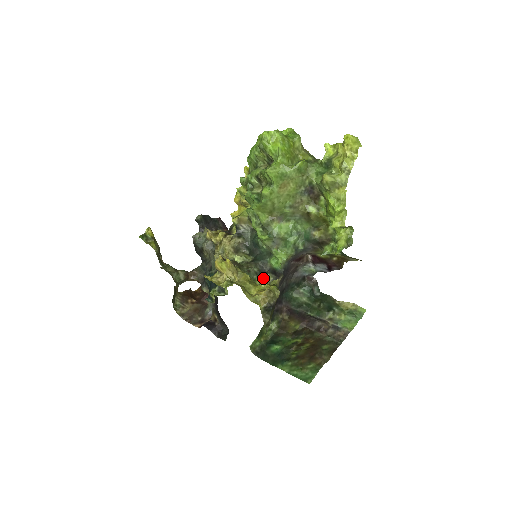
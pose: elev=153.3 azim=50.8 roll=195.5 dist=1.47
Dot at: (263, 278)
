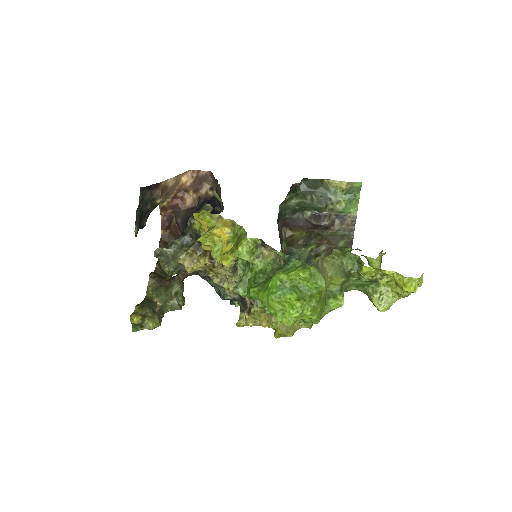
Dot at: occluded
